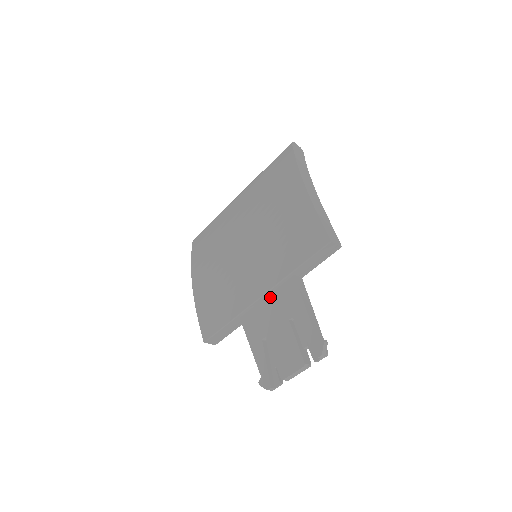
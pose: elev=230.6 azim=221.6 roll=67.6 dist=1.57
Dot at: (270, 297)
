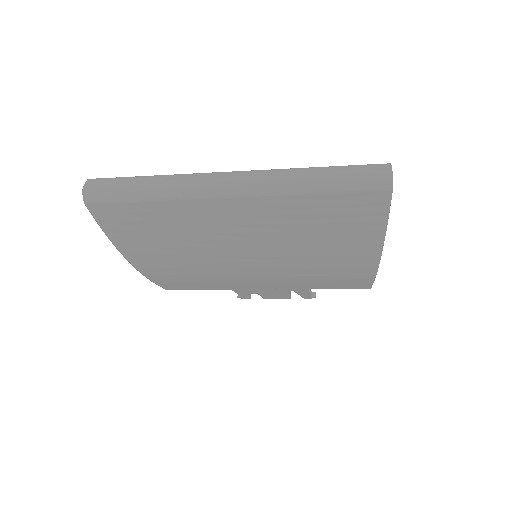
Dot at: occluded
